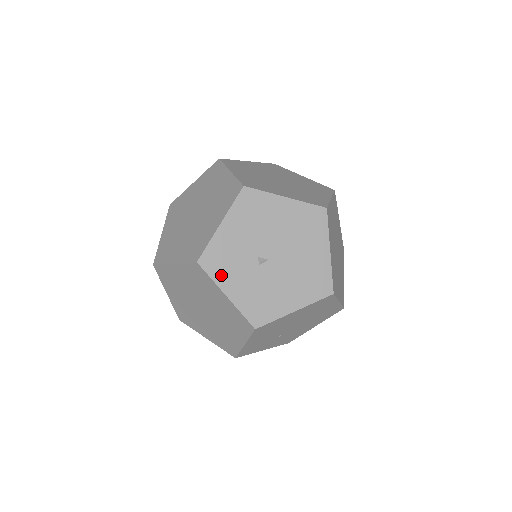
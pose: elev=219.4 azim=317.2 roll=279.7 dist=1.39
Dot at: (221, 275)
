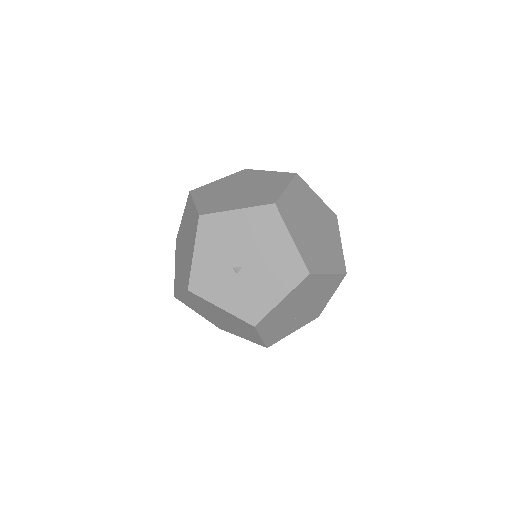
Dot at: (210, 293)
